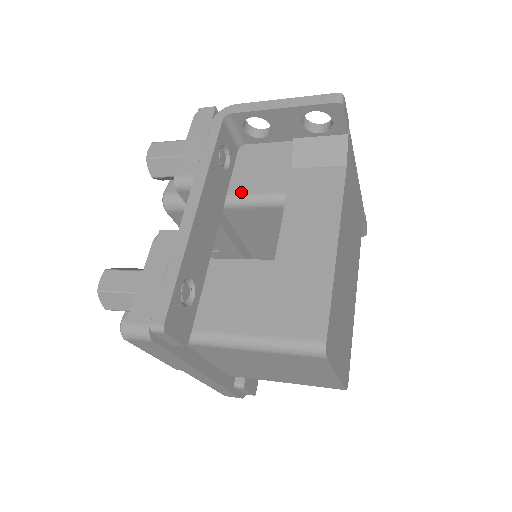
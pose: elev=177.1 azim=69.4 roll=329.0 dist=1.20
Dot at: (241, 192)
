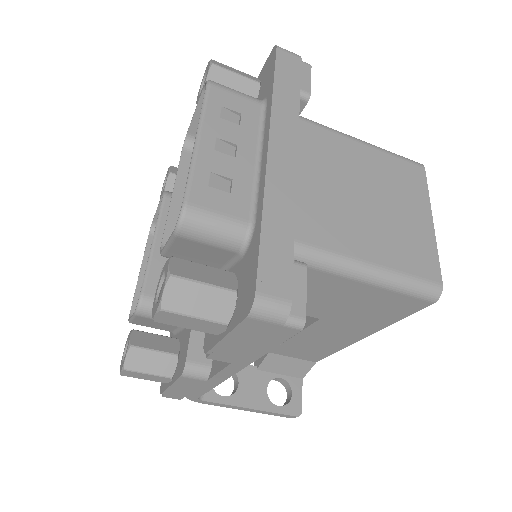
Dot at: occluded
